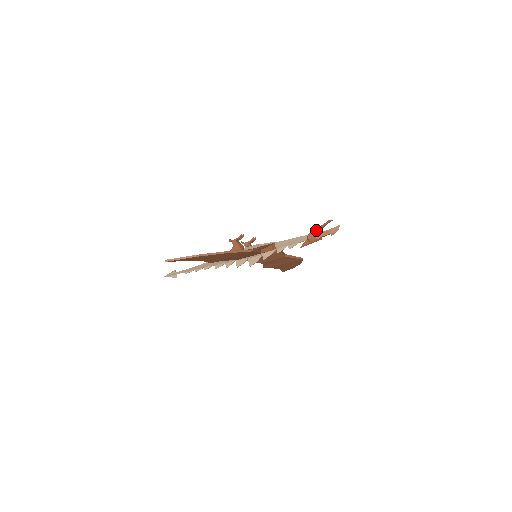
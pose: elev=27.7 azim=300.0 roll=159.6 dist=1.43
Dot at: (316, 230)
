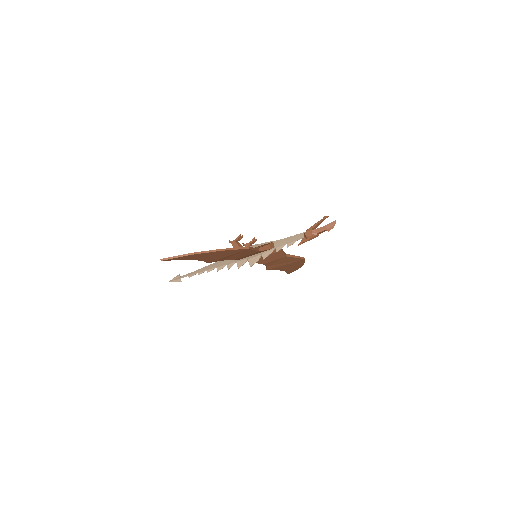
Dot at: (313, 227)
